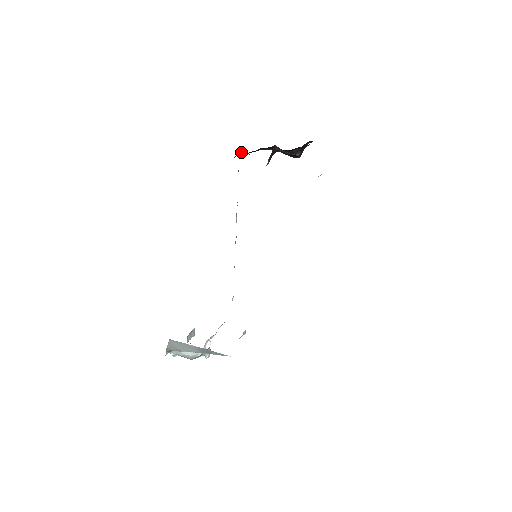
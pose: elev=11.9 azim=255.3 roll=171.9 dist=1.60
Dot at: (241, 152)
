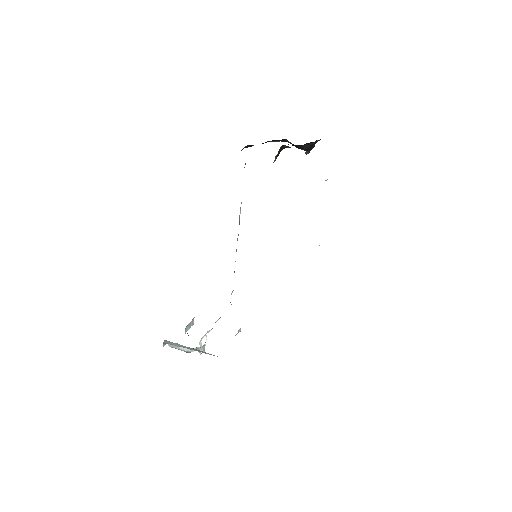
Dot at: (249, 145)
